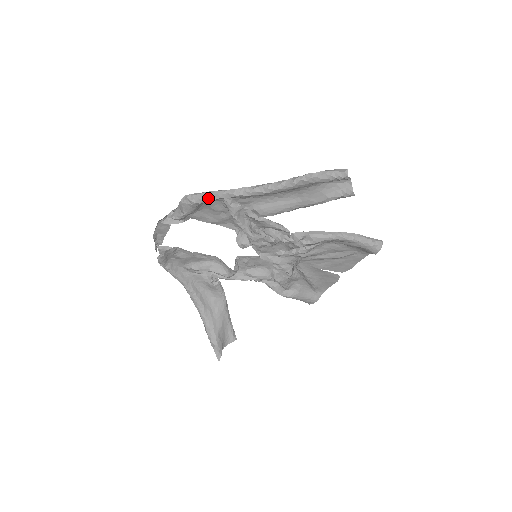
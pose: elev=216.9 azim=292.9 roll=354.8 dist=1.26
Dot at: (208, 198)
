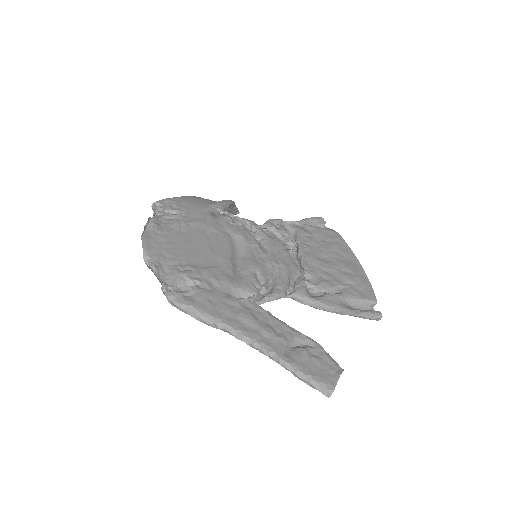
Dot at: (190, 314)
